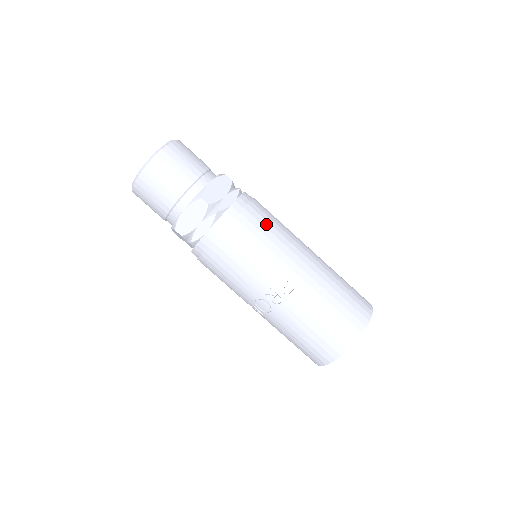
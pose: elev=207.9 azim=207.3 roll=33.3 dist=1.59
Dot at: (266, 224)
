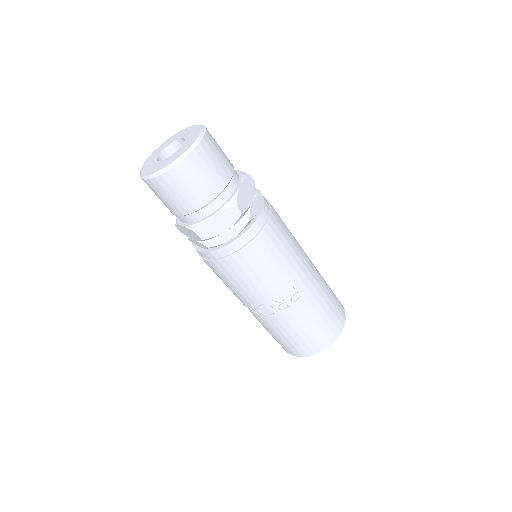
Dot at: (284, 233)
